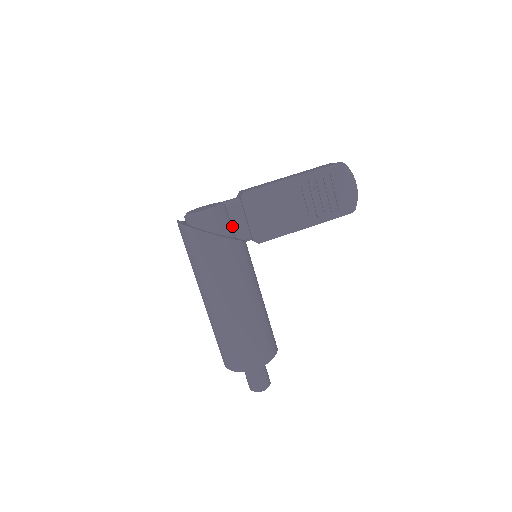
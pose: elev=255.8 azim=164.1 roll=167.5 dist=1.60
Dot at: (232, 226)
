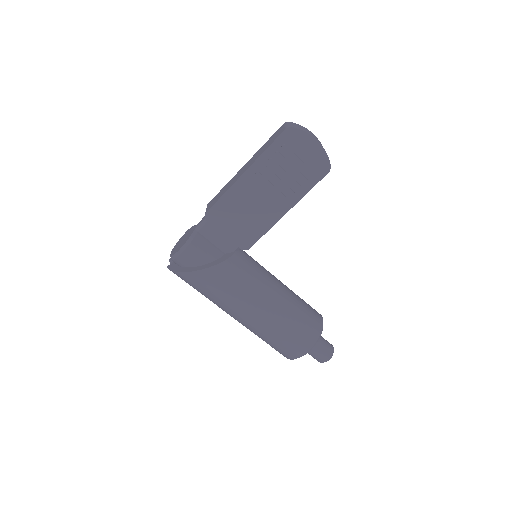
Dot at: (215, 246)
